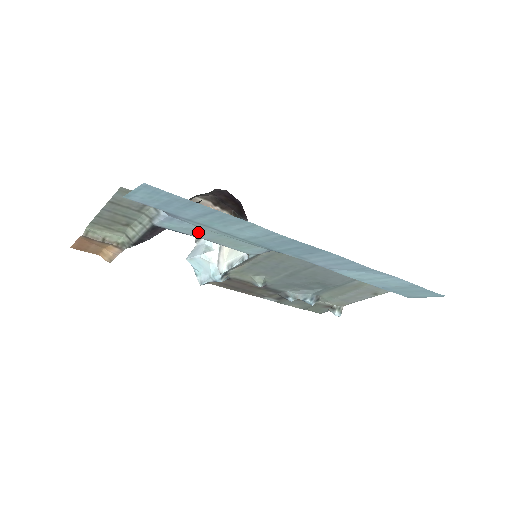
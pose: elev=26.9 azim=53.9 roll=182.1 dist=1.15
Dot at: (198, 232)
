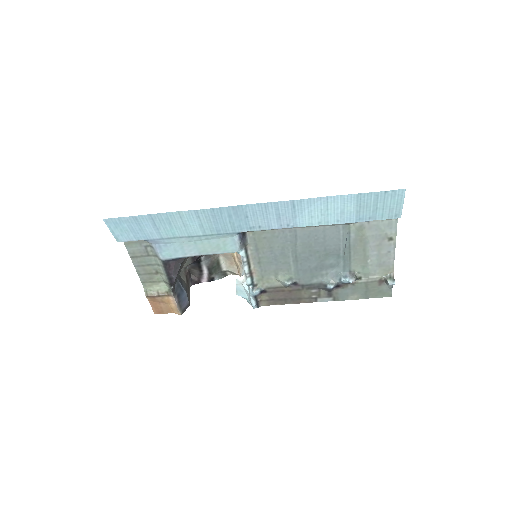
Dot at: (185, 249)
